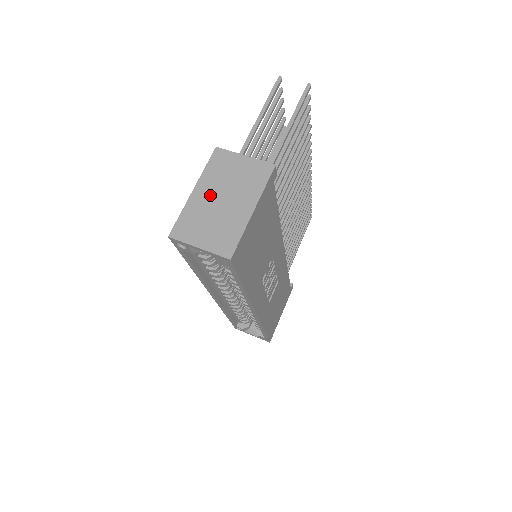
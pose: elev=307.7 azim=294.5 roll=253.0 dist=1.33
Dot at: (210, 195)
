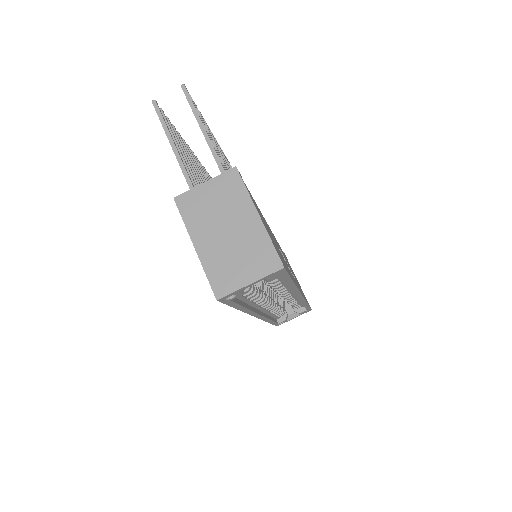
Dot at: (212, 238)
